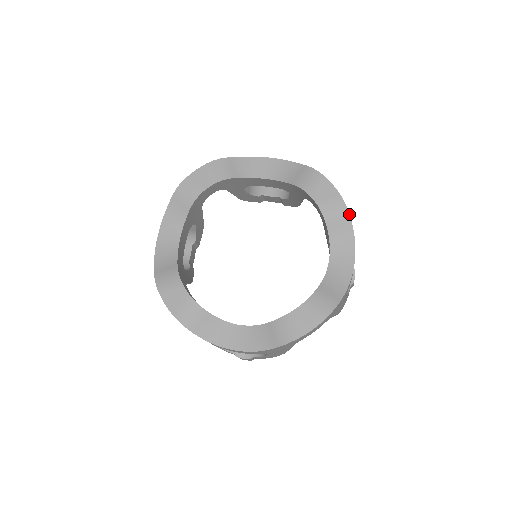
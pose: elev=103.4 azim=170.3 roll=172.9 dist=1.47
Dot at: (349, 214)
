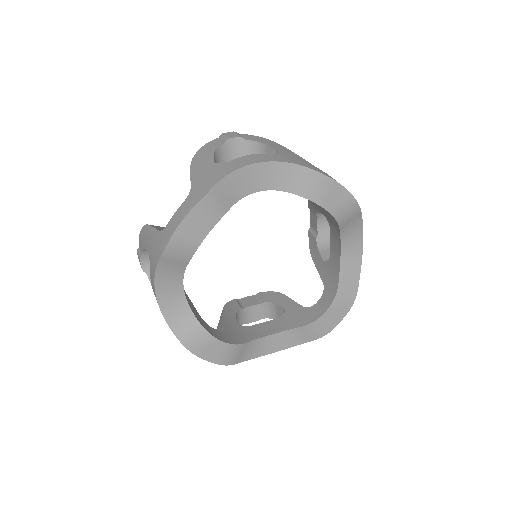
Dot at: (360, 210)
